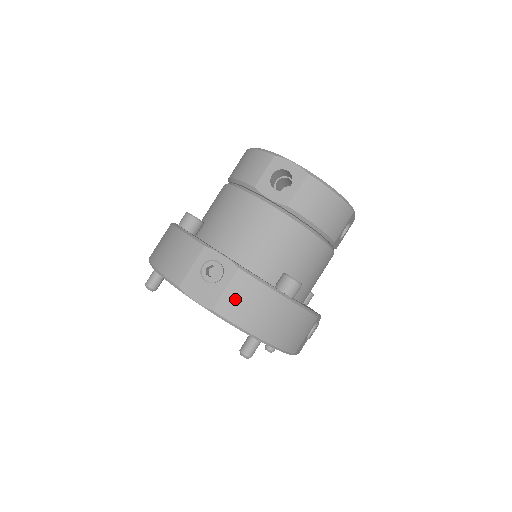
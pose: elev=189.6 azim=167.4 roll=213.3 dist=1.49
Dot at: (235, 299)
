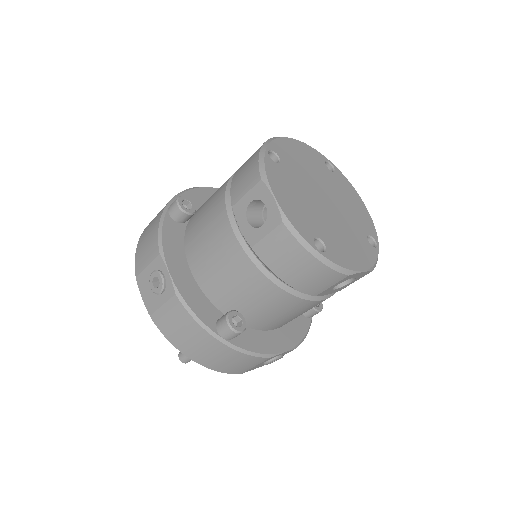
Dot at: (168, 318)
